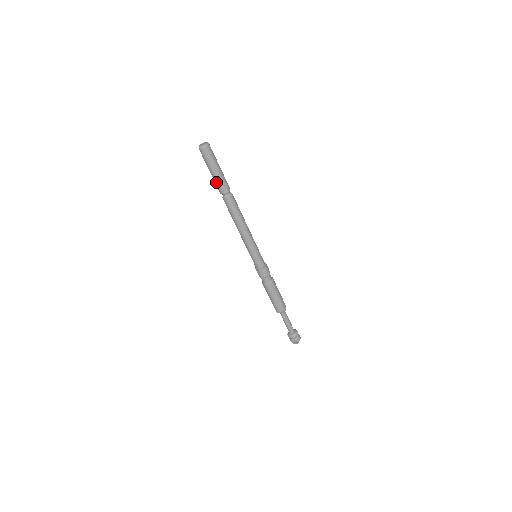
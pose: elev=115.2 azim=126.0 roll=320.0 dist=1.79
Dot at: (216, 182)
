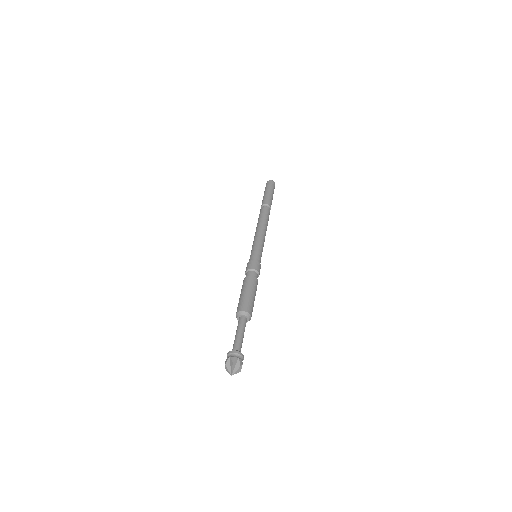
Dot at: (263, 199)
